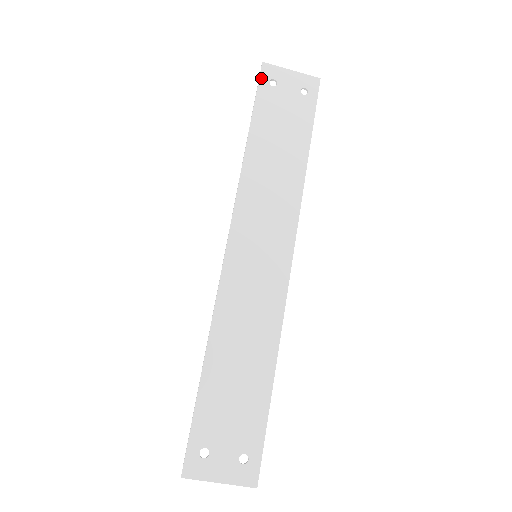
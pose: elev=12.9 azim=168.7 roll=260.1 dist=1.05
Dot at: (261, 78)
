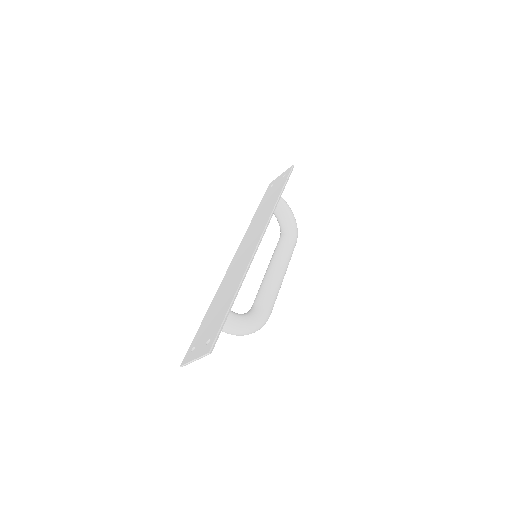
Dot at: (267, 189)
